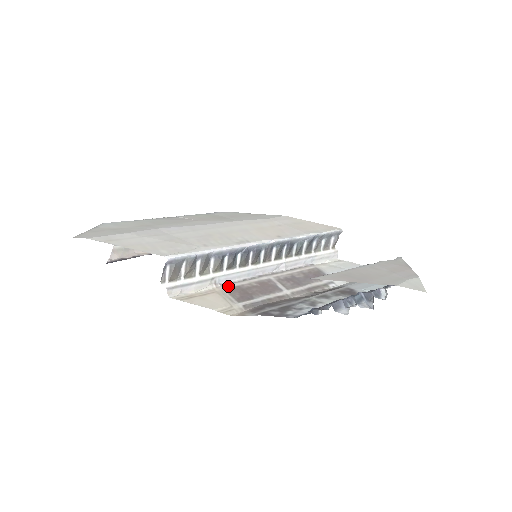
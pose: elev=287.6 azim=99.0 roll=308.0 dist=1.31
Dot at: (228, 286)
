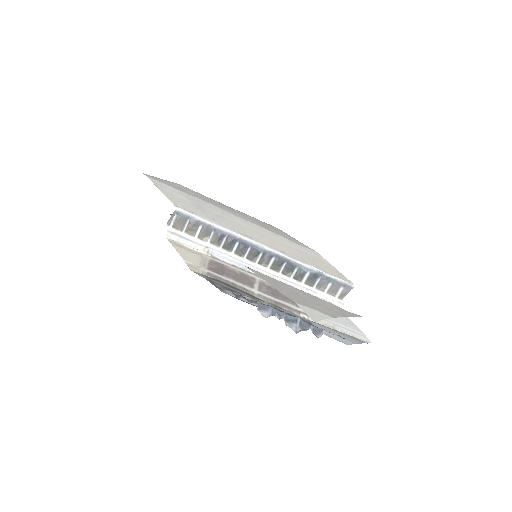
Dot at: (216, 260)
